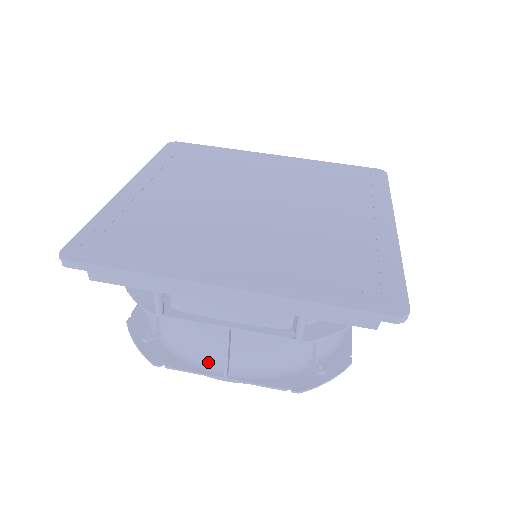
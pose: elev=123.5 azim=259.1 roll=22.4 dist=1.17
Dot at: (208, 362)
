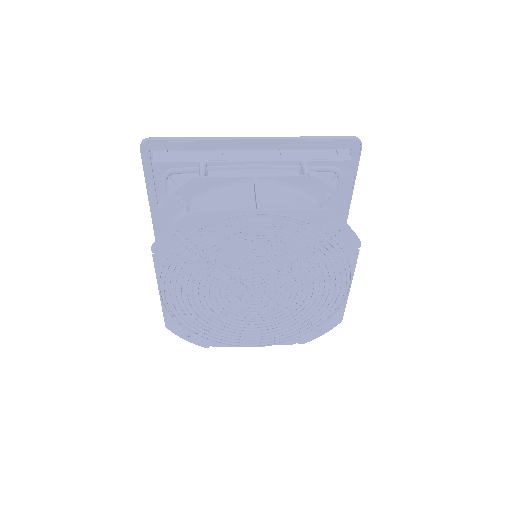
Dot at: occluded
